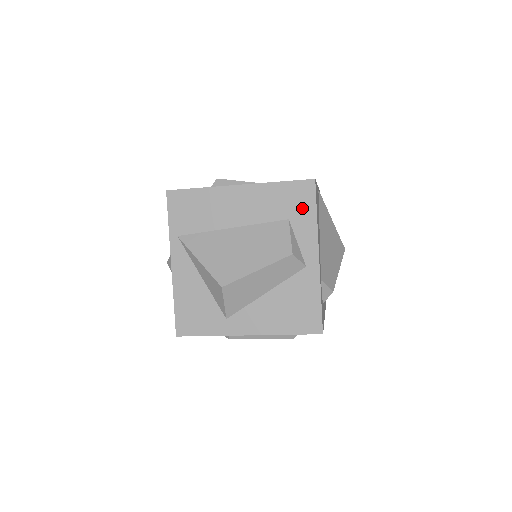
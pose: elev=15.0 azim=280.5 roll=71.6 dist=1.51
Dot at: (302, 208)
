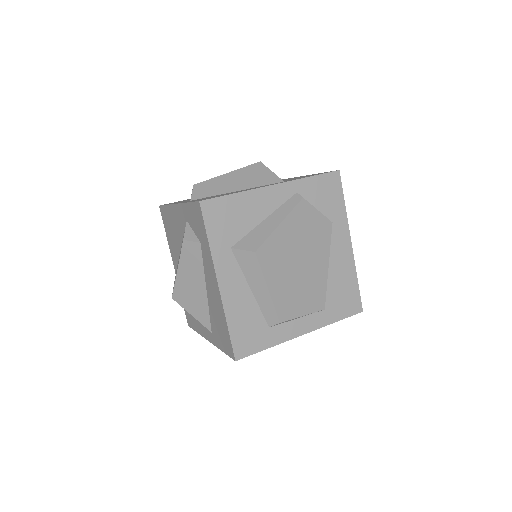
Dot at: occluded
